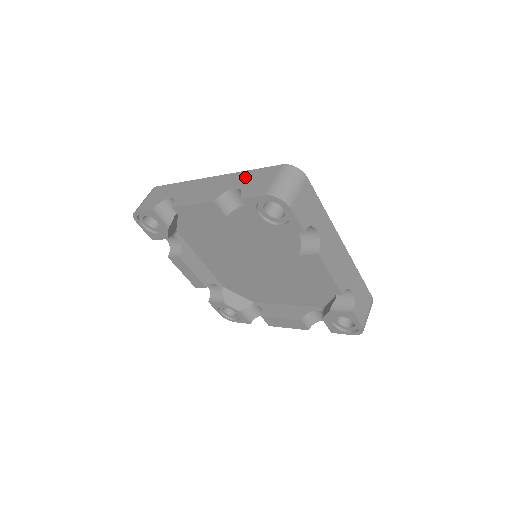
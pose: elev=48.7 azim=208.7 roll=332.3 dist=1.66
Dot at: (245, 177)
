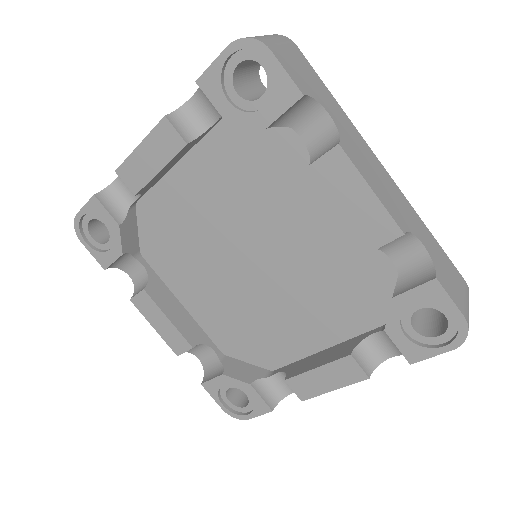
Dot at: occluded
